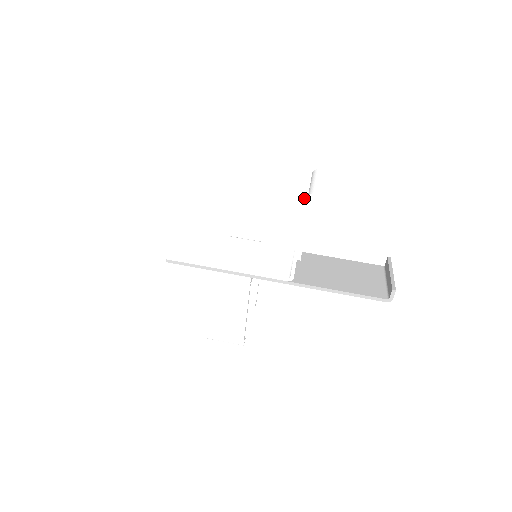
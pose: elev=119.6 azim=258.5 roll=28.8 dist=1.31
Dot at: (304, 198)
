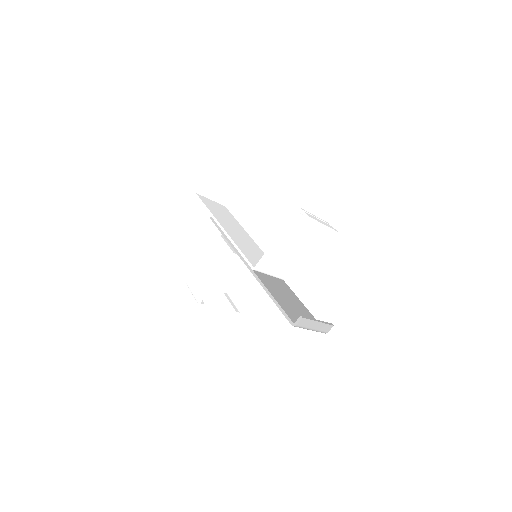
Dot at: (296, 211)
